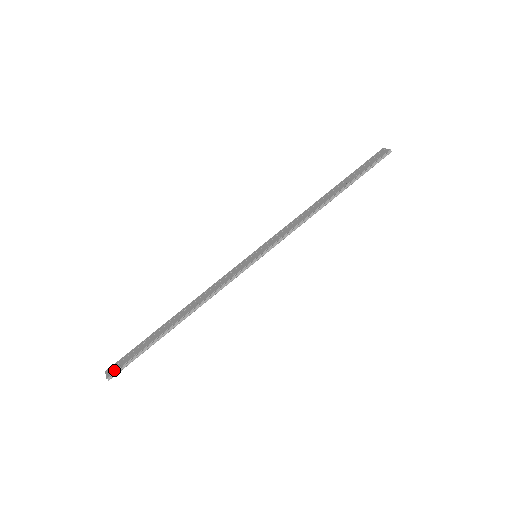
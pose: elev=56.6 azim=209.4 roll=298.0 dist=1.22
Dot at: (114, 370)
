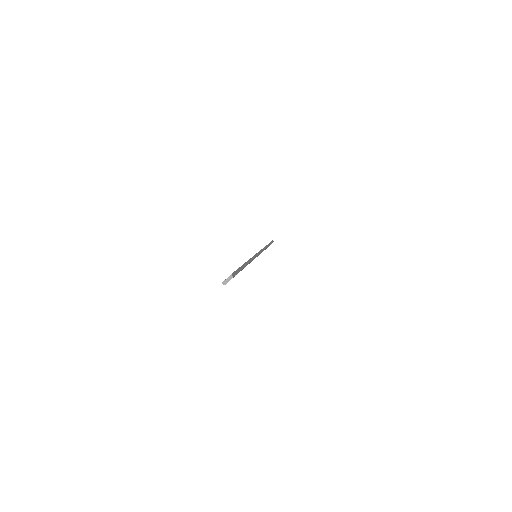
Dot at: occluded
